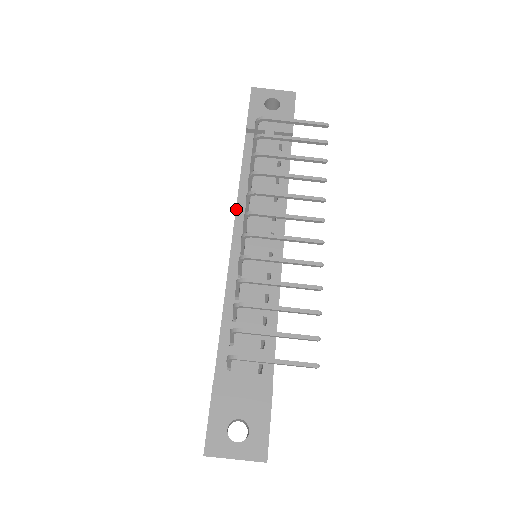
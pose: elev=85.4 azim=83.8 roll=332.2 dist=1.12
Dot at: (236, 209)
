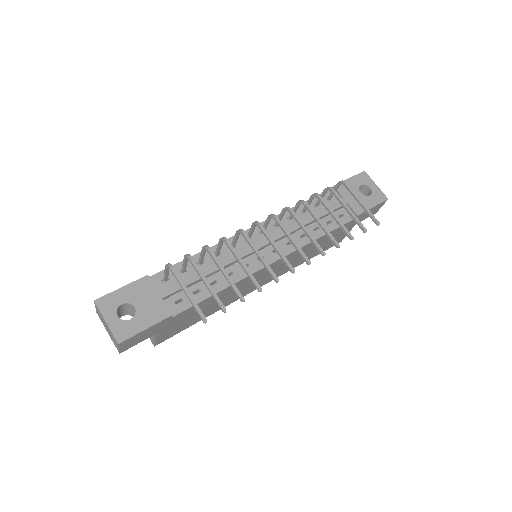
Dot at: occluded
